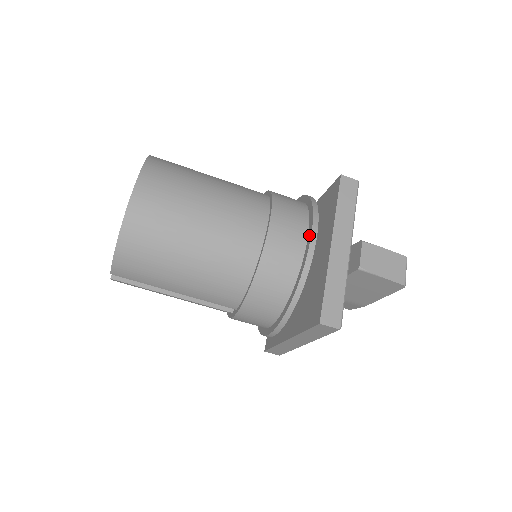
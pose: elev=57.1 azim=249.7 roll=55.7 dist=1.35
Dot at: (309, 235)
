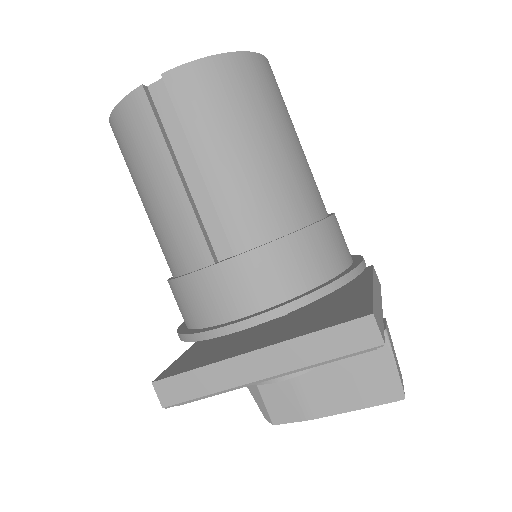
Dot at: (358, 259)
